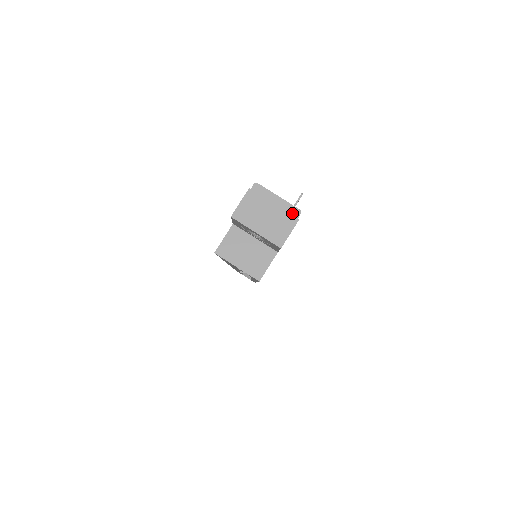
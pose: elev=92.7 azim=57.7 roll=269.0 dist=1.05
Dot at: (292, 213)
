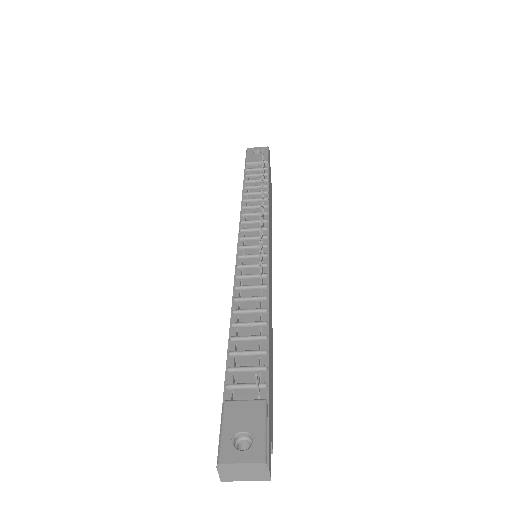
Dot at: (260, 466)
